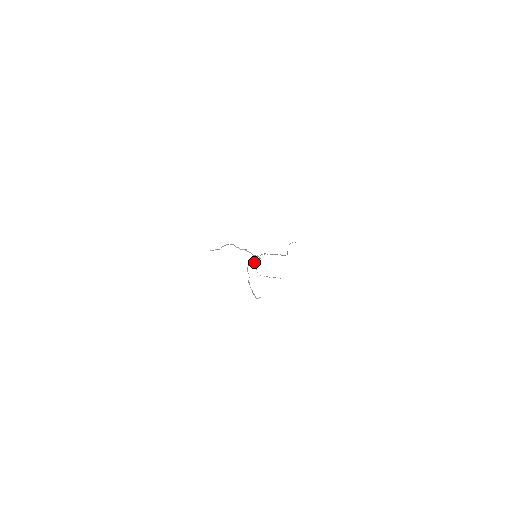
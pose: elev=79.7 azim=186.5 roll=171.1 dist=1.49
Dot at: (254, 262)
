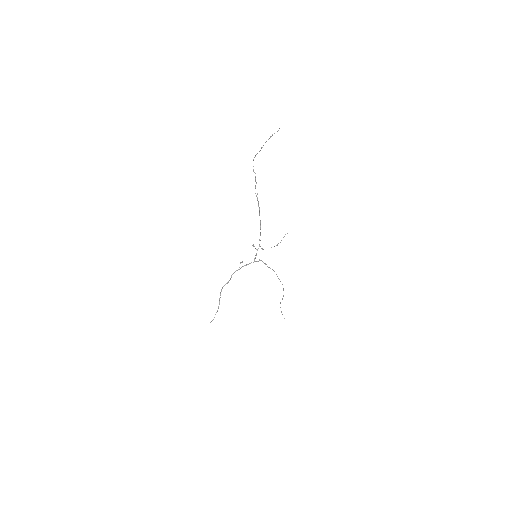
Dot at: (256, 195)
